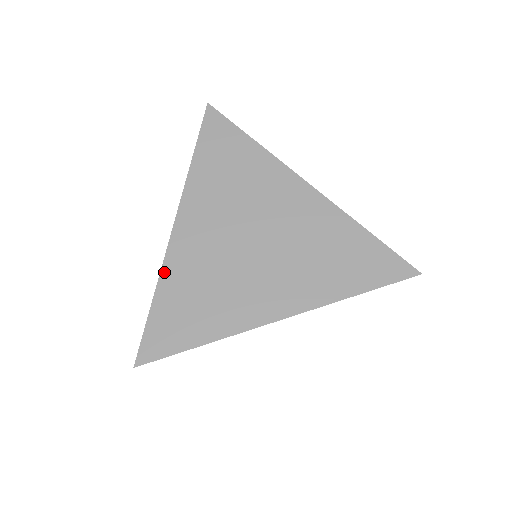
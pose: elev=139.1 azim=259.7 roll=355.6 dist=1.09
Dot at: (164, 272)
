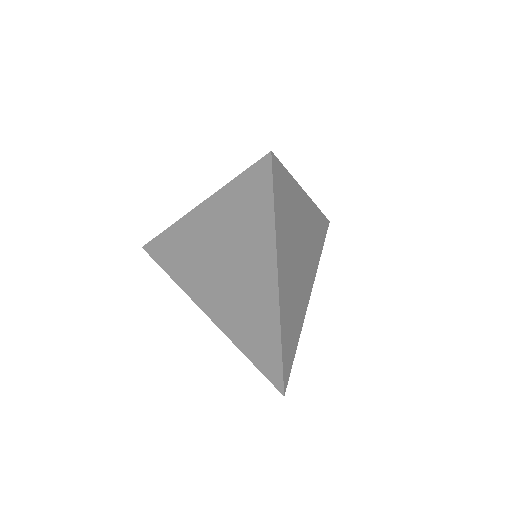
Dot at: (175, 226)
